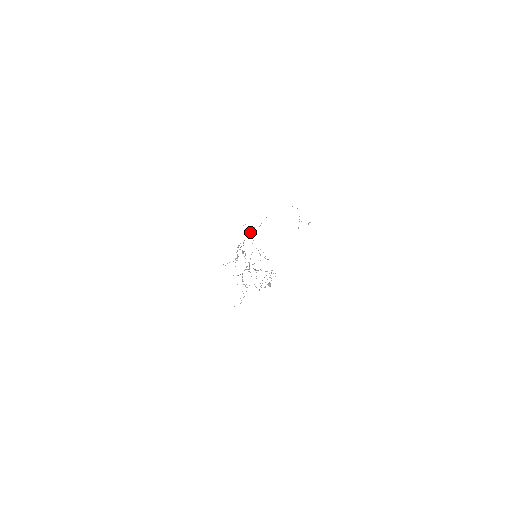
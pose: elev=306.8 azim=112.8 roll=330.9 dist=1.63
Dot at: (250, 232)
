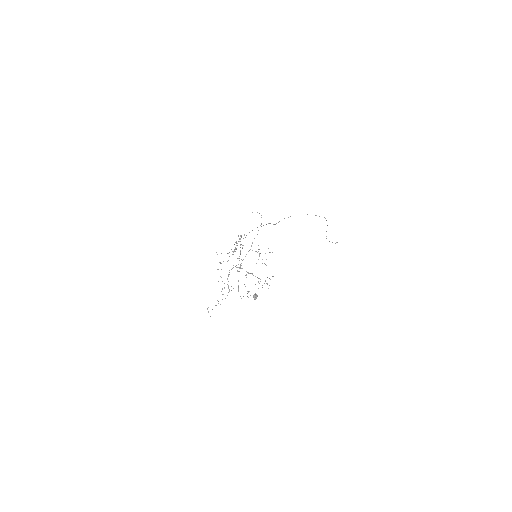
Dot at: occluded
